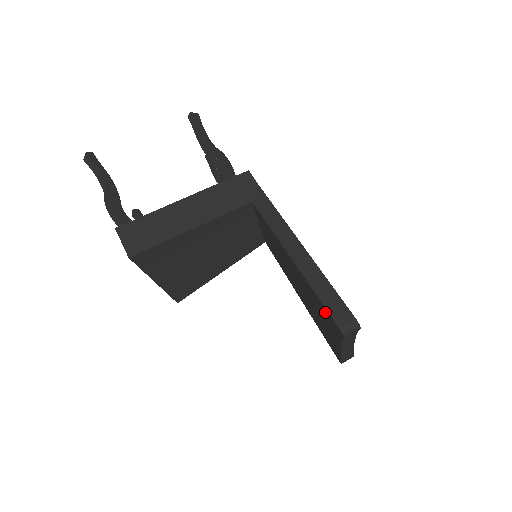
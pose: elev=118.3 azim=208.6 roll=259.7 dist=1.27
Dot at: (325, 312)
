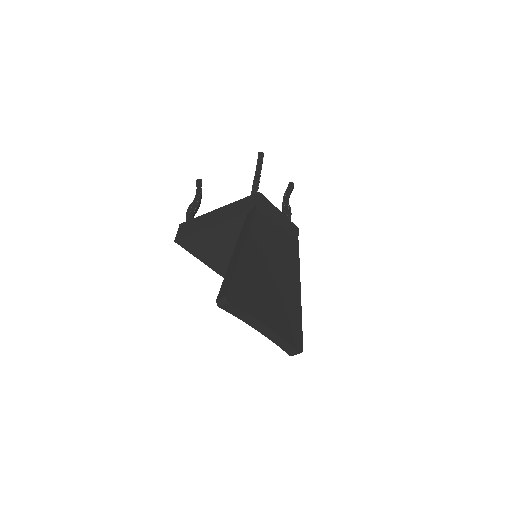
Dot at: occluded
